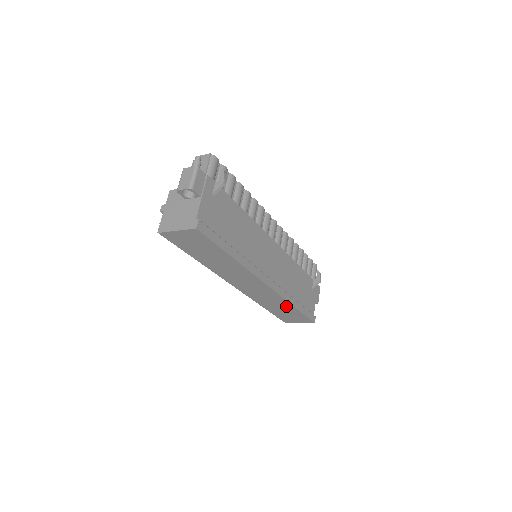
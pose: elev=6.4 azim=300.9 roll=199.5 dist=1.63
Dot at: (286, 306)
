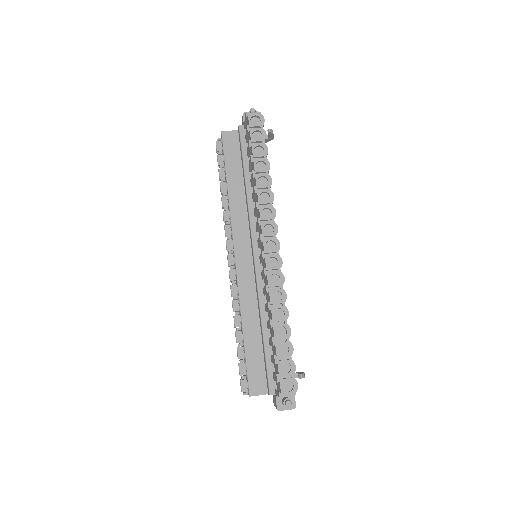
Dot at: occluded
